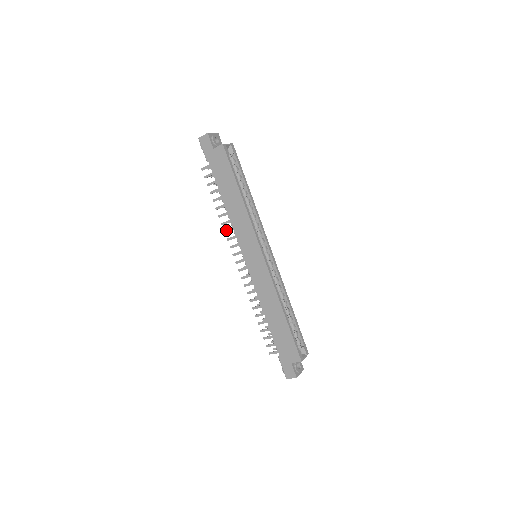
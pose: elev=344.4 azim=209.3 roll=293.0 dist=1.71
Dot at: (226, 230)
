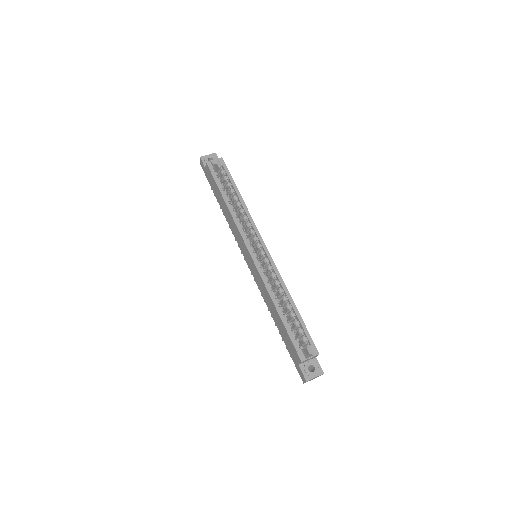
Dot at: occluded
